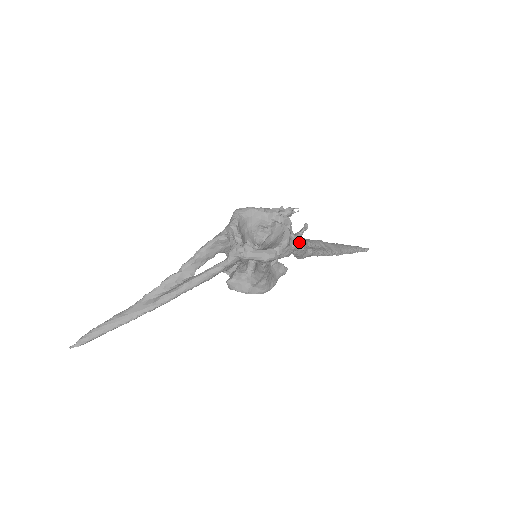
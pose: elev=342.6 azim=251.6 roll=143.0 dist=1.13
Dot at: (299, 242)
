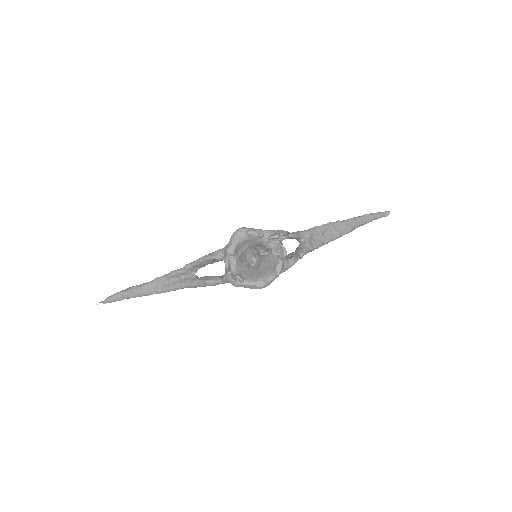
Dot at: occluded
